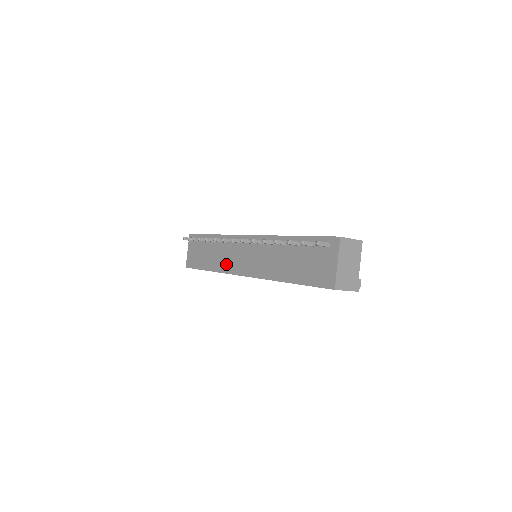
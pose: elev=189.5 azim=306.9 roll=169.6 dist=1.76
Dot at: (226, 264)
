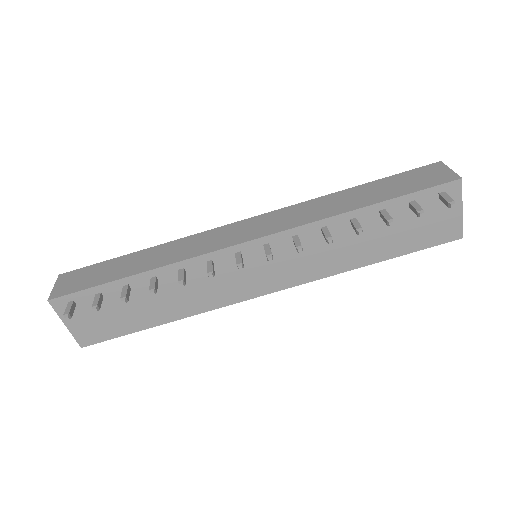
Dot at: (211, 298)
